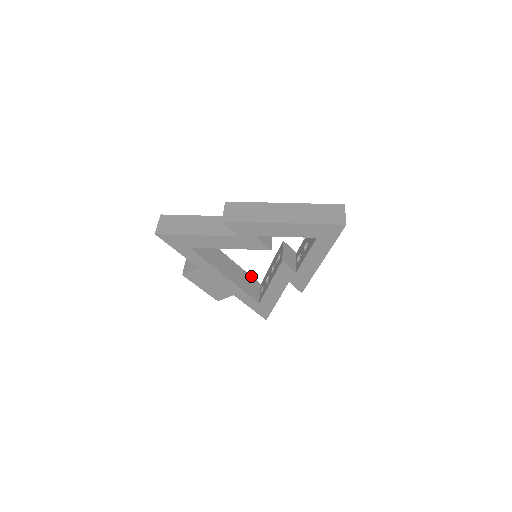
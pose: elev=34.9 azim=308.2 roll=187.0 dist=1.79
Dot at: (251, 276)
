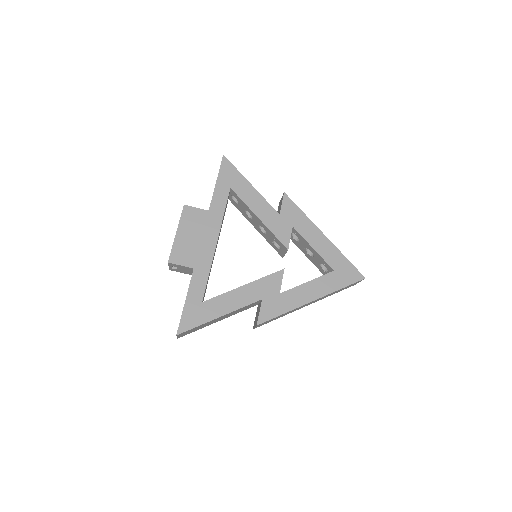
Dot at: occluded
